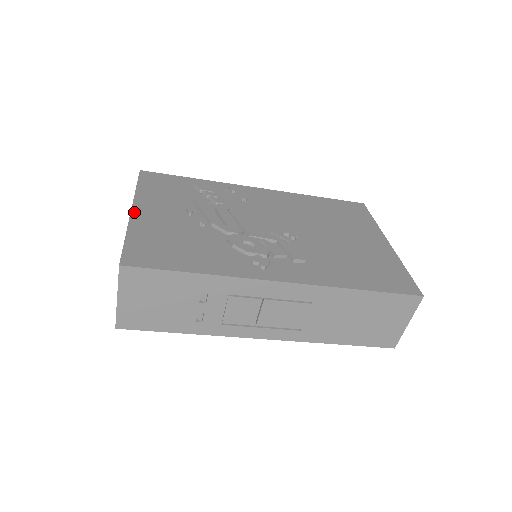
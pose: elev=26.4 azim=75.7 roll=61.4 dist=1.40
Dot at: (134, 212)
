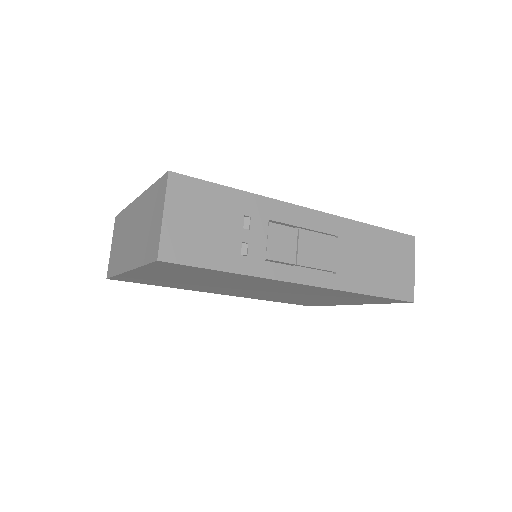
Dot at: occluded
